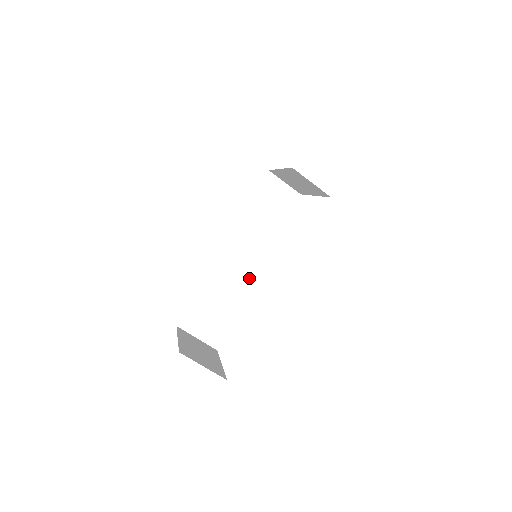
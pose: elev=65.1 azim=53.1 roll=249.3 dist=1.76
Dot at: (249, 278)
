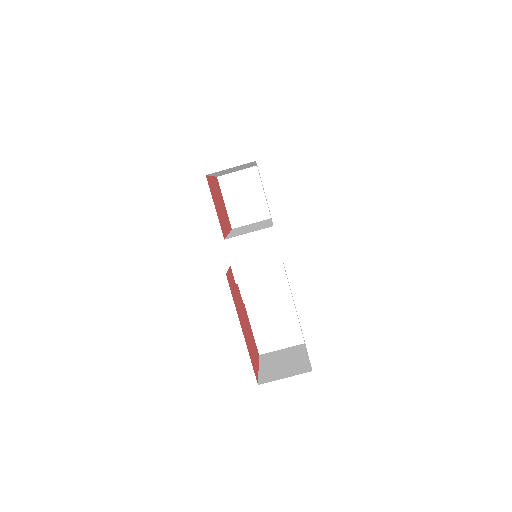
Dot at: (268, 276)
